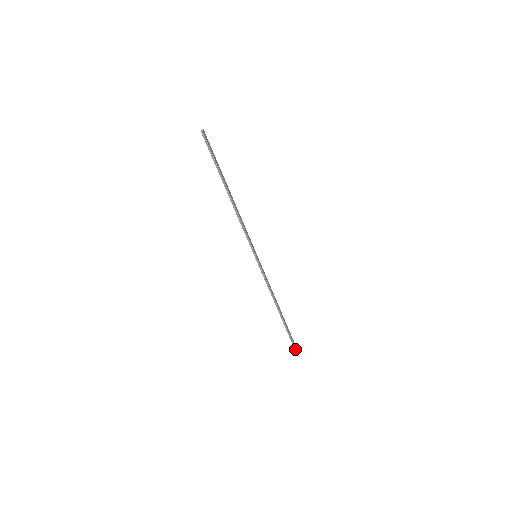
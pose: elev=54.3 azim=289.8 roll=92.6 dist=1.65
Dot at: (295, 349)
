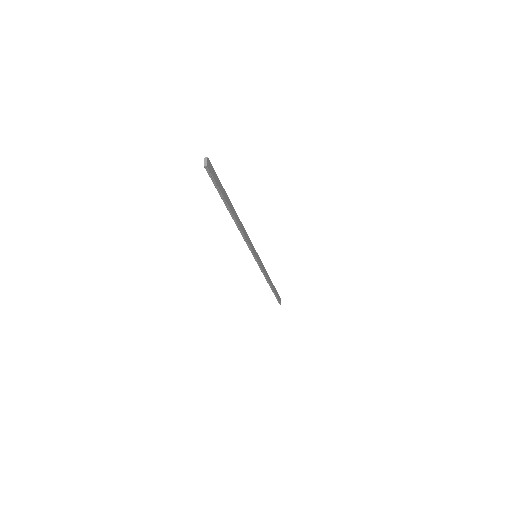
Dot at: (280, 304)
